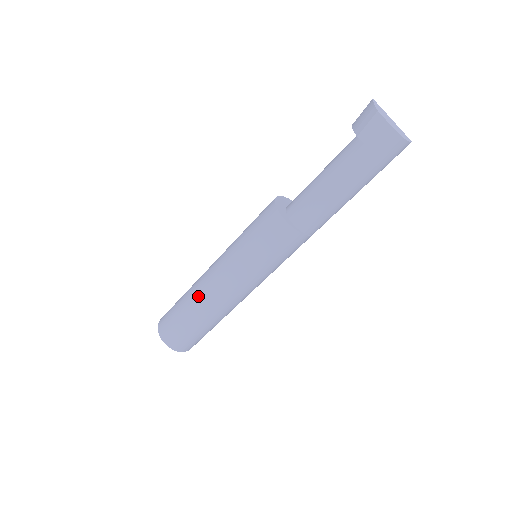
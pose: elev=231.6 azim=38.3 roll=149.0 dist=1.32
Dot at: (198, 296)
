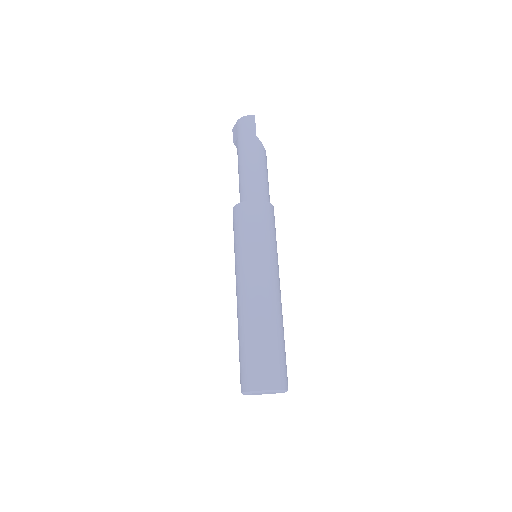
Dot at: occluded
